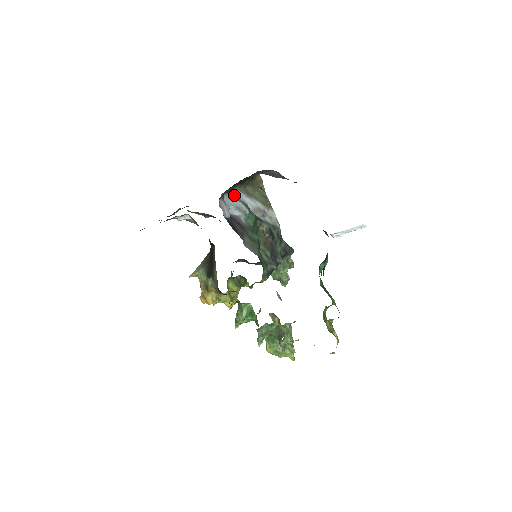
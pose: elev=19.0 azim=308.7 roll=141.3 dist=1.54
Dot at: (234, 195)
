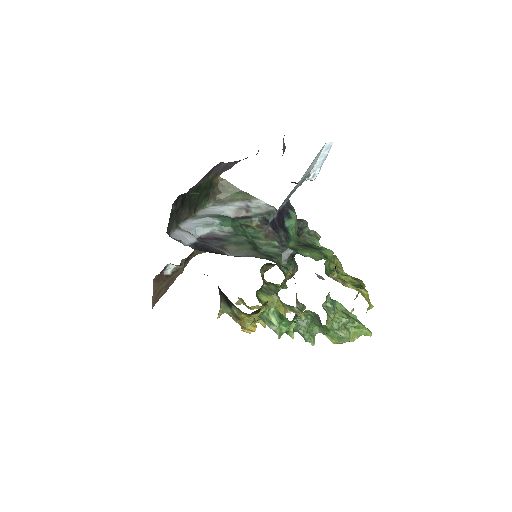
Dot at: (202, 215)
